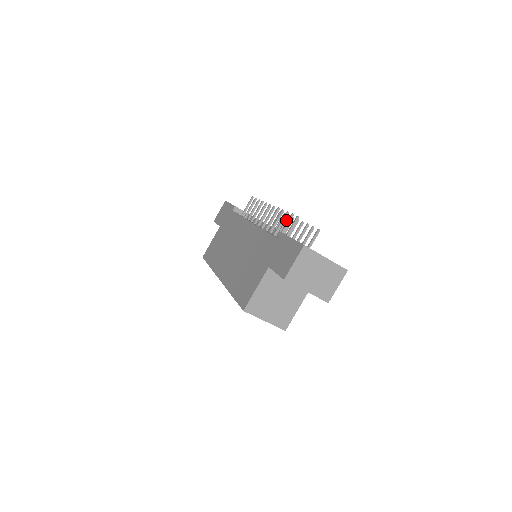
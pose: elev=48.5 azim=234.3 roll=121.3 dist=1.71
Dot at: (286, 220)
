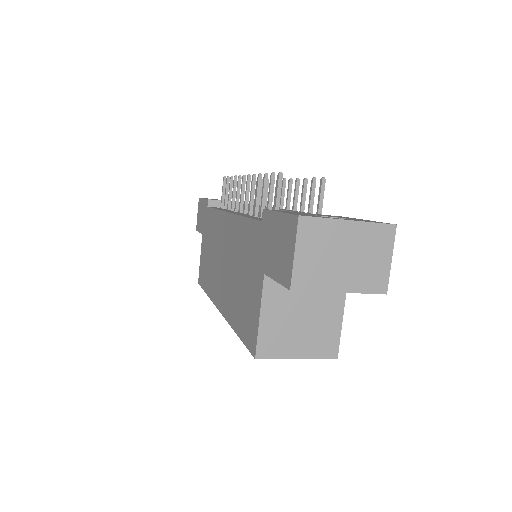
Dot at: occluded
